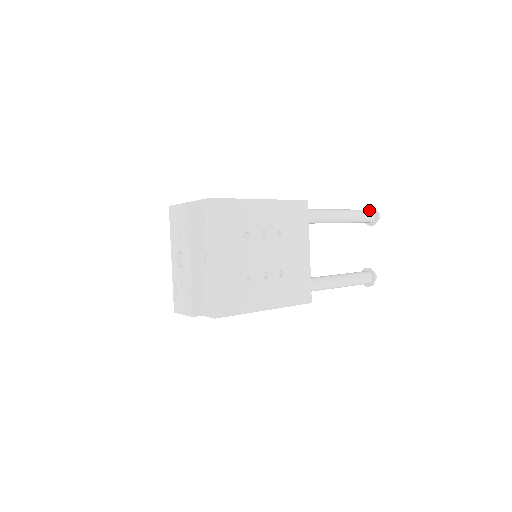
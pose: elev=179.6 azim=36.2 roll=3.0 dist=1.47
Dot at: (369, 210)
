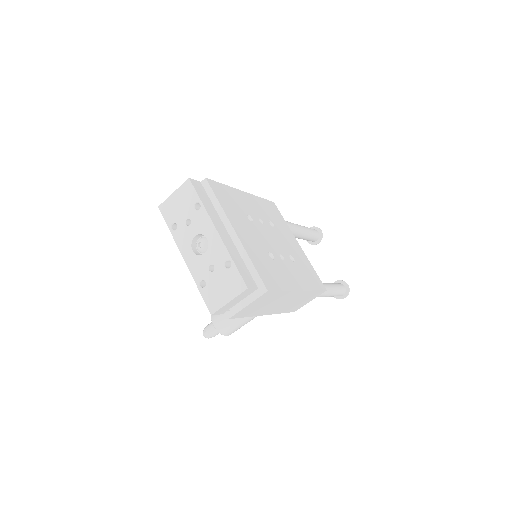
Dot at: occluded
